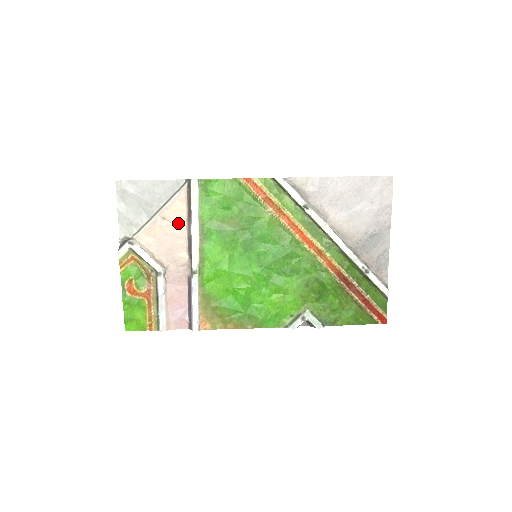
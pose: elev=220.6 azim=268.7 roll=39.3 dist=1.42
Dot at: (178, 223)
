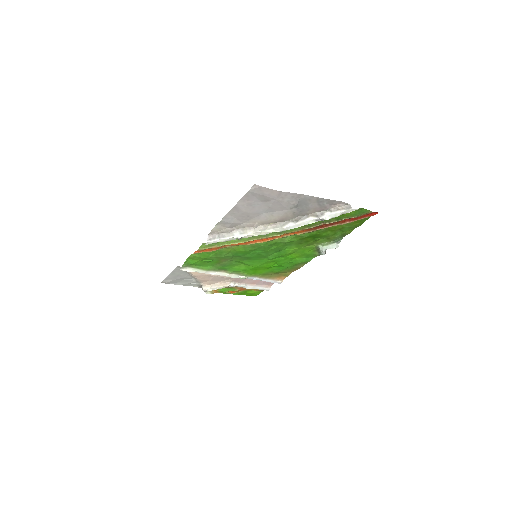
Dot at: occluded
